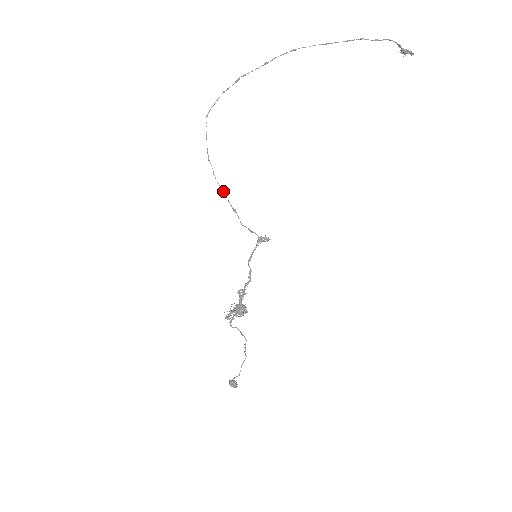
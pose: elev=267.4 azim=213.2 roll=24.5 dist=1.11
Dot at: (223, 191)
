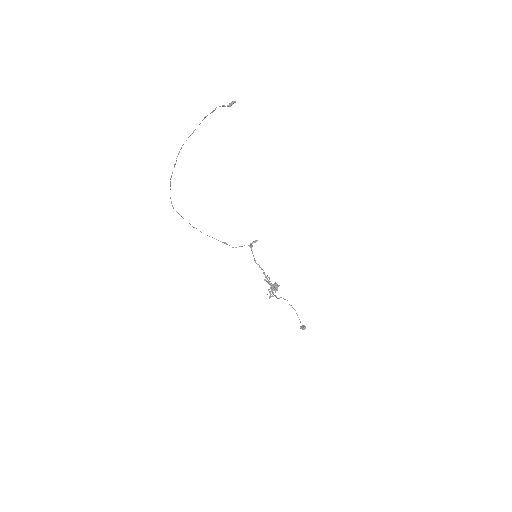
Dot at: occluded
